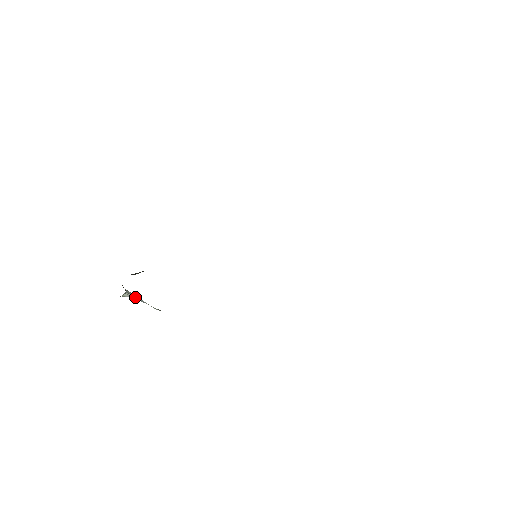
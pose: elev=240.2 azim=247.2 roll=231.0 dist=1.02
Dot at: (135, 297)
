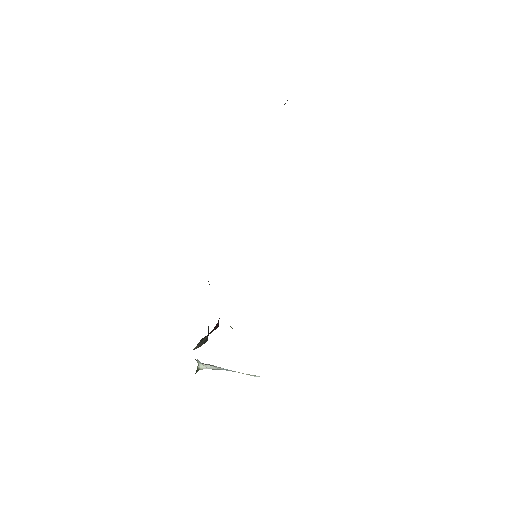
Dot at: (216, 367)
